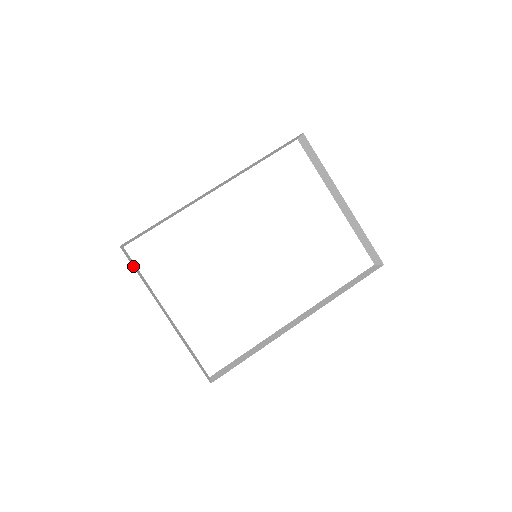
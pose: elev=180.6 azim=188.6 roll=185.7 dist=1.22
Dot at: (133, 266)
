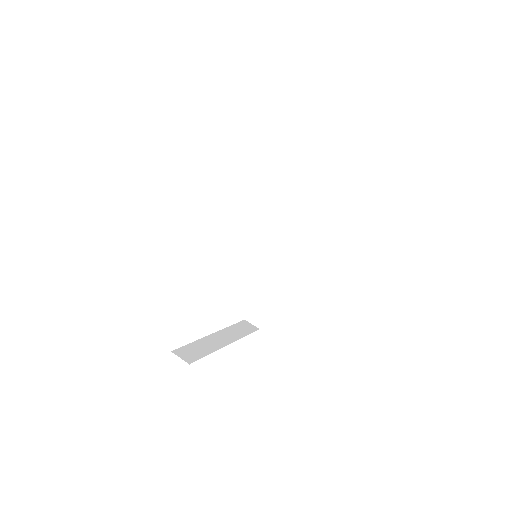
Dot at: (200, 357)
